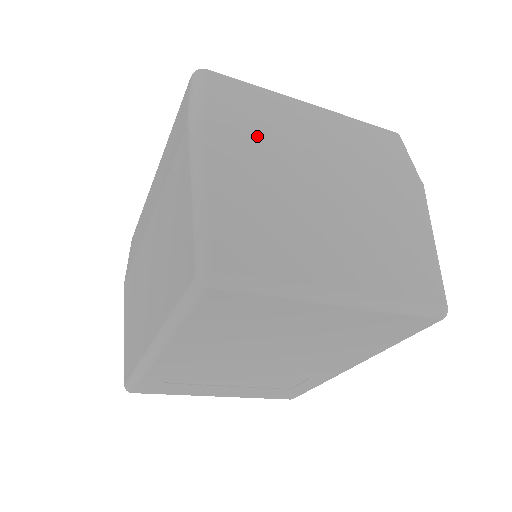
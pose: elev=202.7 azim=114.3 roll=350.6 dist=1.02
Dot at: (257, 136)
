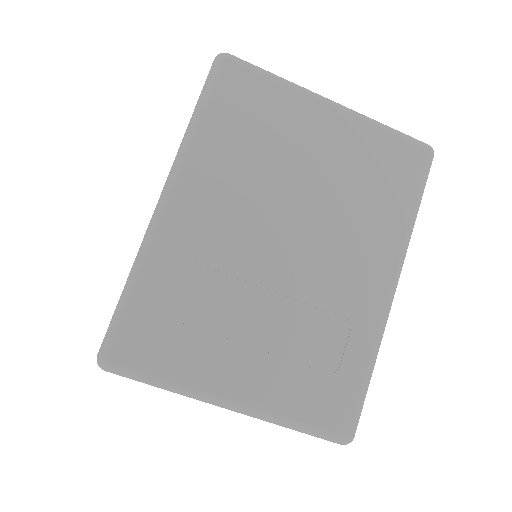
Dot at: occluded
